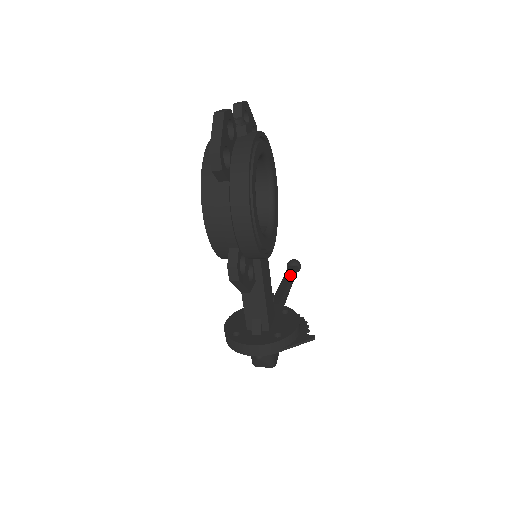
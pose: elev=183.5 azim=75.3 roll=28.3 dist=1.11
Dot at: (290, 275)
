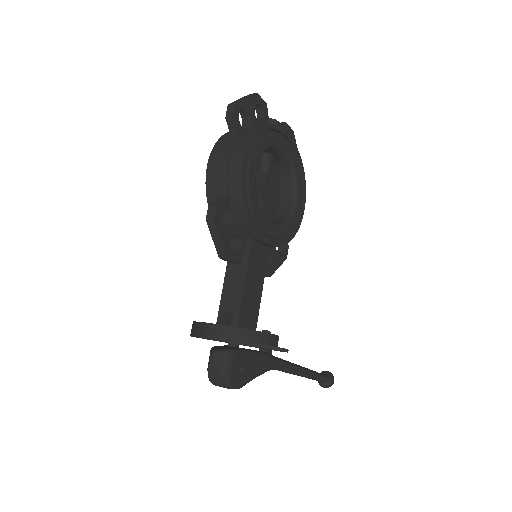
Dot at: (312, 370)
